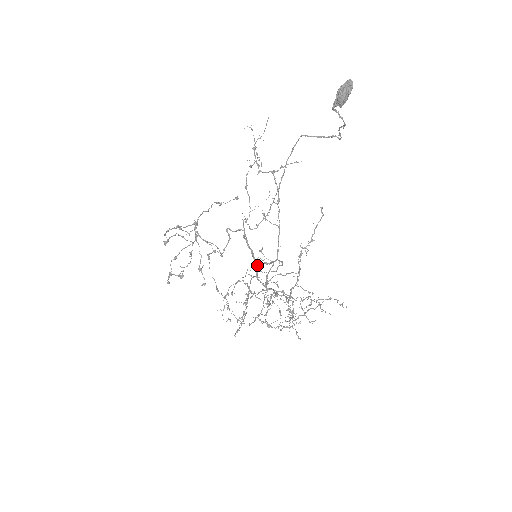
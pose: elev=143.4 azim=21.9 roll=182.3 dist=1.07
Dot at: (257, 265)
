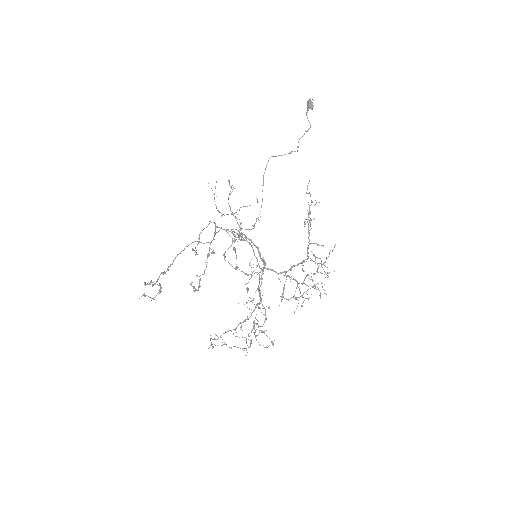
Dot at: (262, 259)
